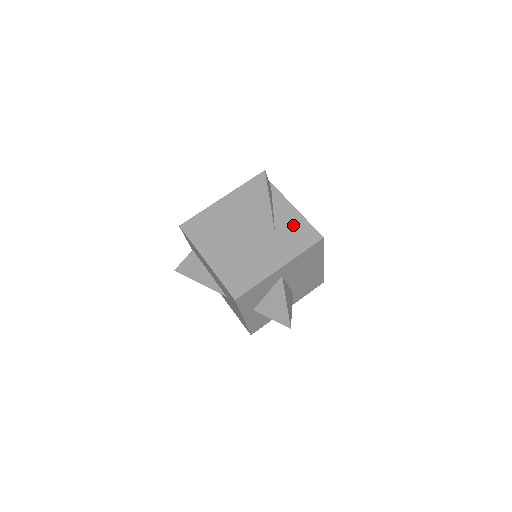
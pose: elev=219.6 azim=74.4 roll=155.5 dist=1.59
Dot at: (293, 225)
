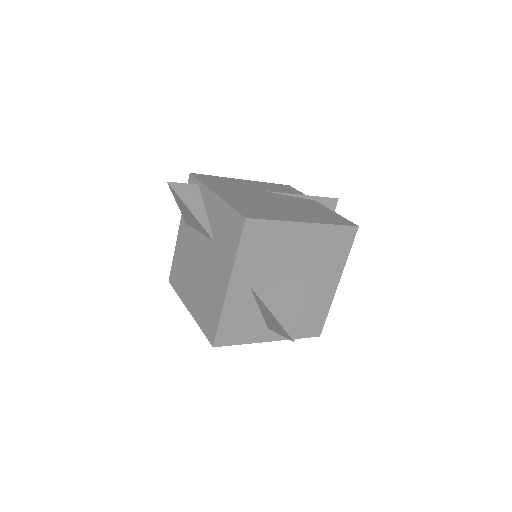
Dot at: (222, 221)
